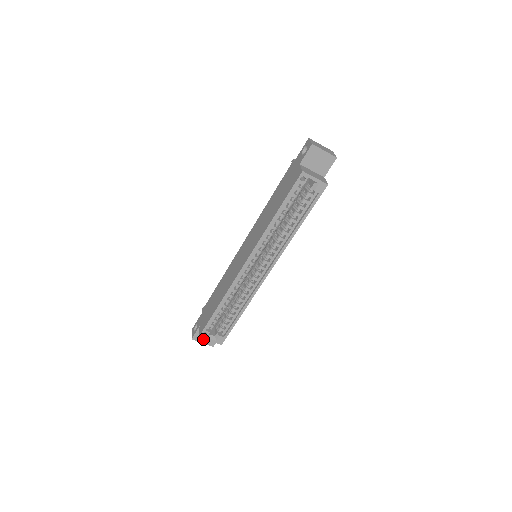
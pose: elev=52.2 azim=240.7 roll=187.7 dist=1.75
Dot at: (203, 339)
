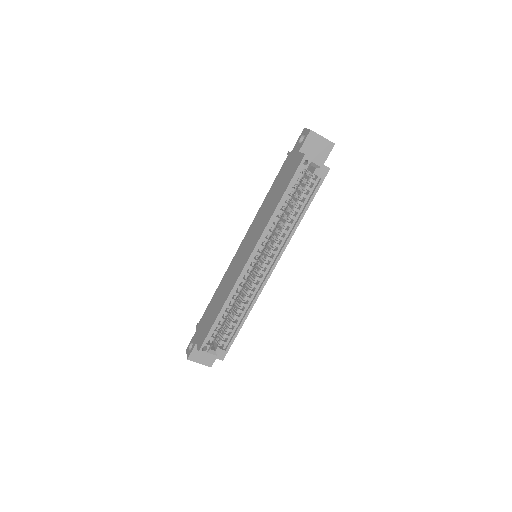
Dot at: (200, 358)
